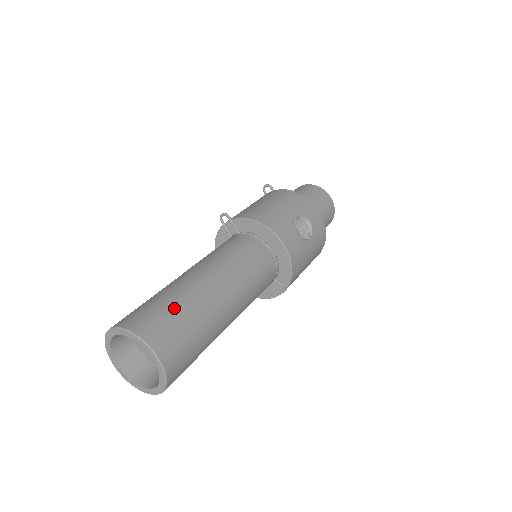
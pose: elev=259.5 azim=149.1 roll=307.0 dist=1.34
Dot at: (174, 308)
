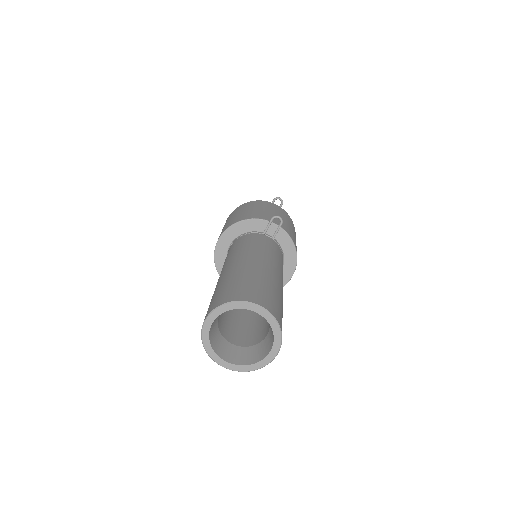
Dot at: occluded
